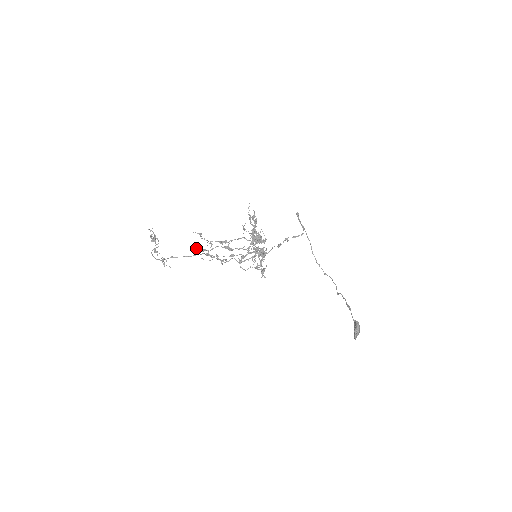
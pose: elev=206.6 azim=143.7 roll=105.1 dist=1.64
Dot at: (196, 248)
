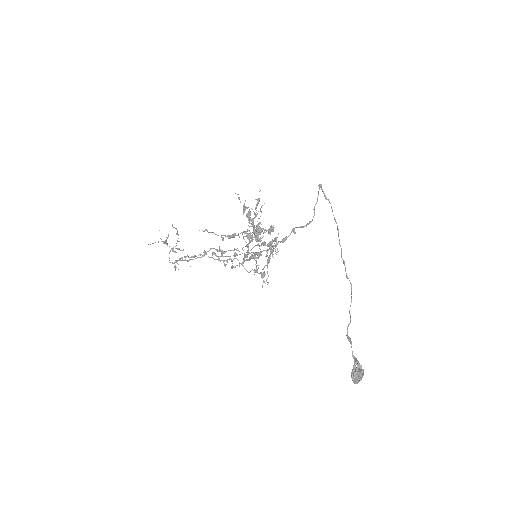
Dot at: occluded
